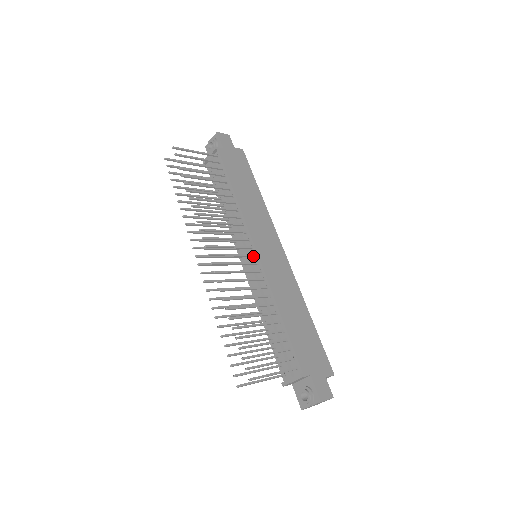
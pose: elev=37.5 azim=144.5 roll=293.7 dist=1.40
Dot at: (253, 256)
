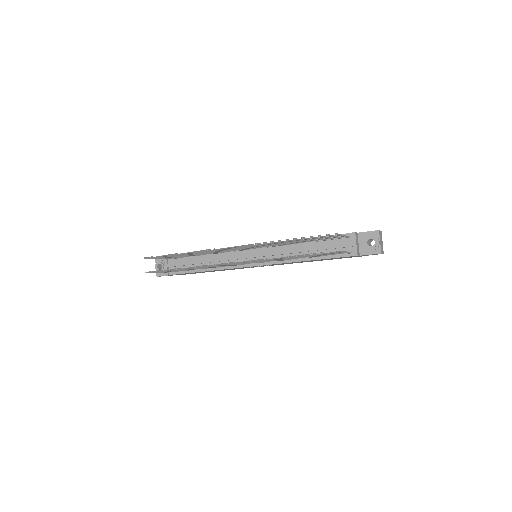
Dot at: (255, 249)
